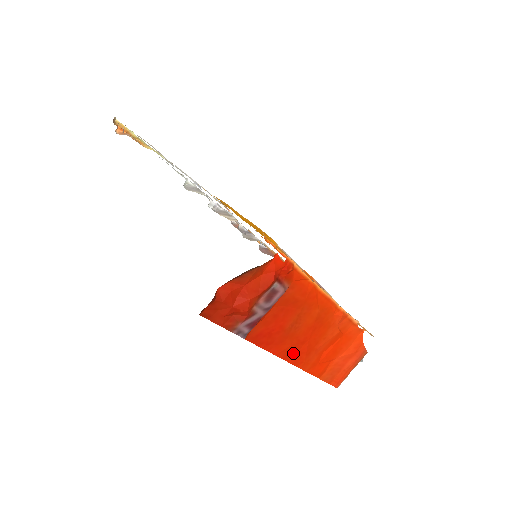
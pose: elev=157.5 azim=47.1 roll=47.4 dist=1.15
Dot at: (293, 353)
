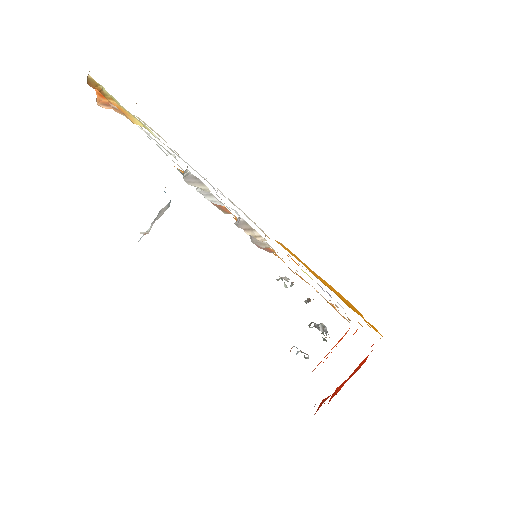
Dot at: occluded
